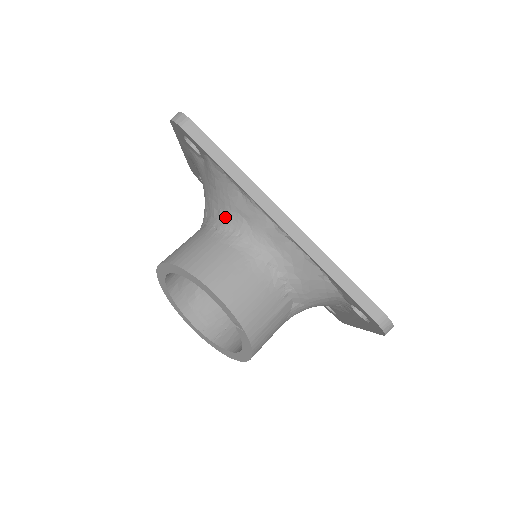
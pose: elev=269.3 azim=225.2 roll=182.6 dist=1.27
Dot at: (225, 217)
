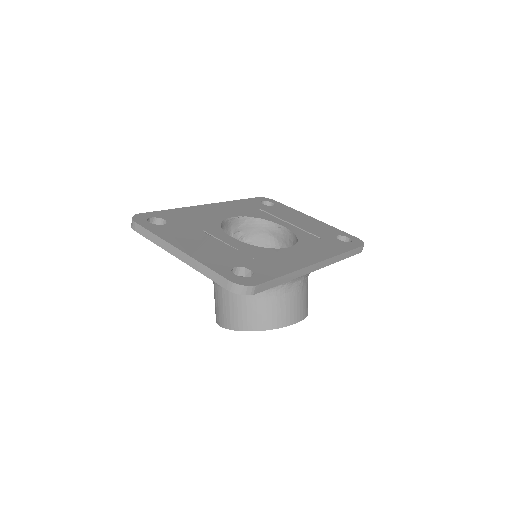
Dot at: occluded
